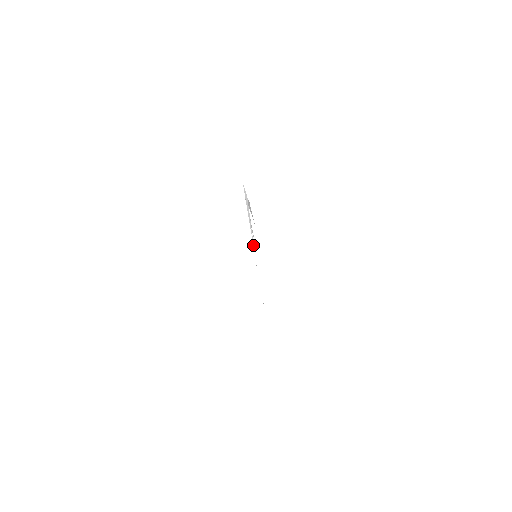
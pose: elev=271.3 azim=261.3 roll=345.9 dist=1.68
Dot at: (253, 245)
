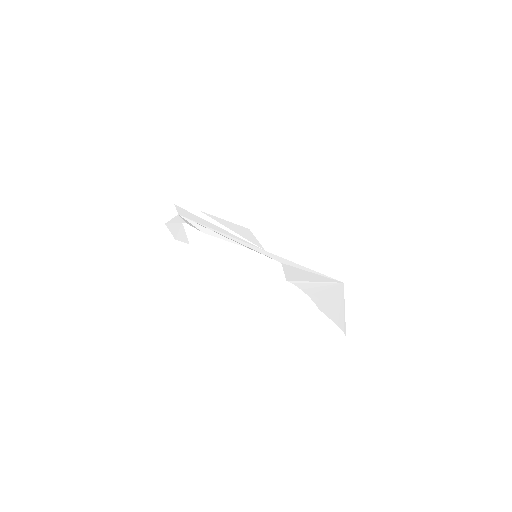
Dot at: (255, 245)
